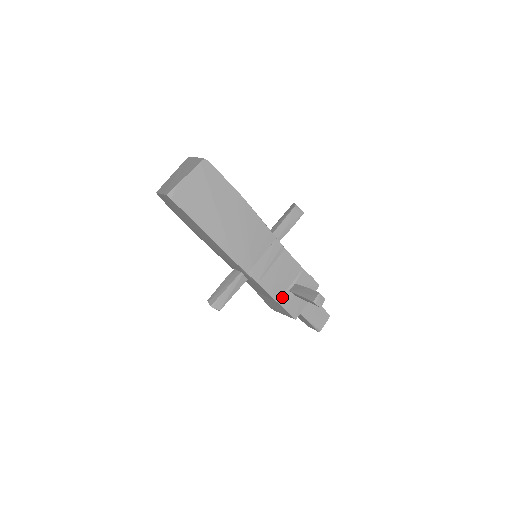
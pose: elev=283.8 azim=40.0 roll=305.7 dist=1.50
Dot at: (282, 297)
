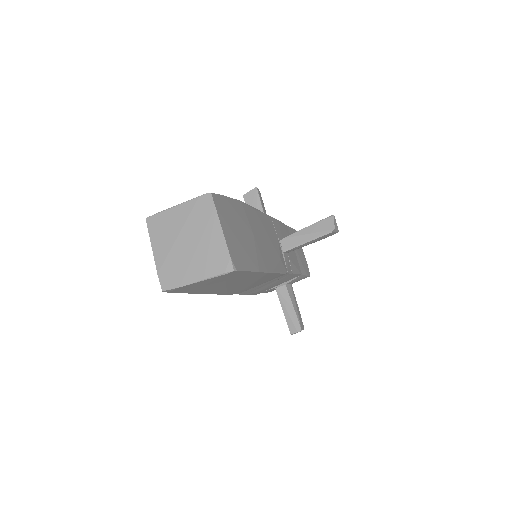
Dot at: (265, 291)
